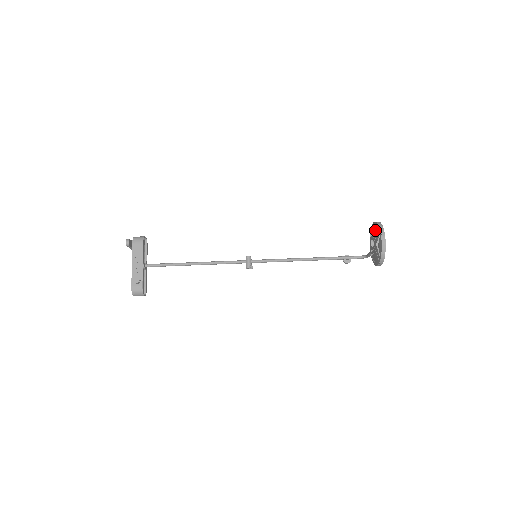
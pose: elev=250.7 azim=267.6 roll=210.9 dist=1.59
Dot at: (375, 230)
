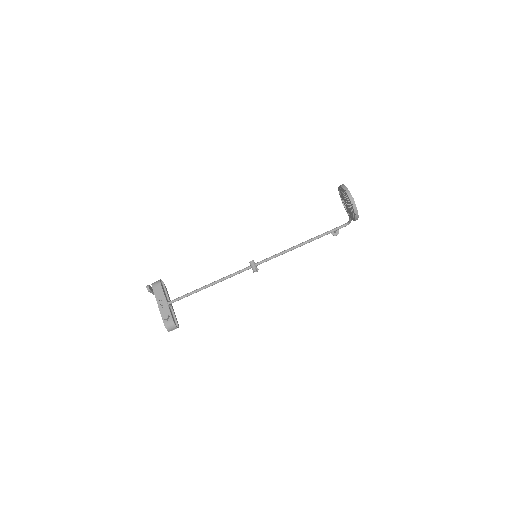
Dot at: (341, 192)
